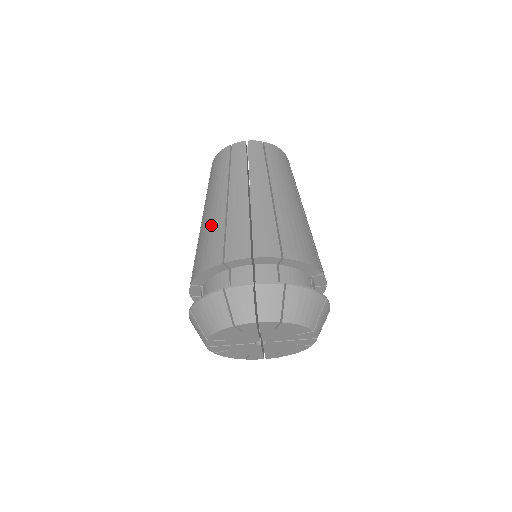
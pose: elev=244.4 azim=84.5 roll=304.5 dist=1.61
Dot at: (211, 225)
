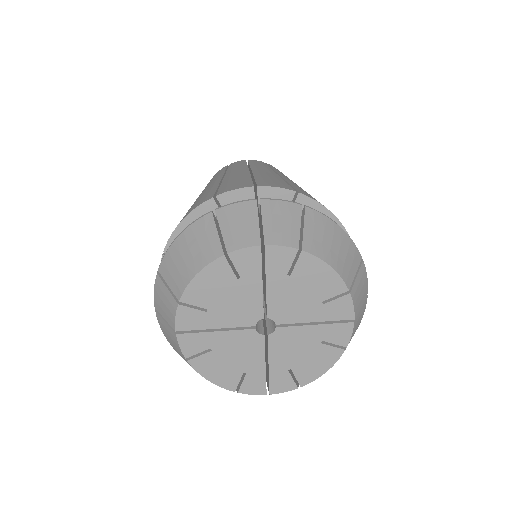
Dot at: (200, 196)
